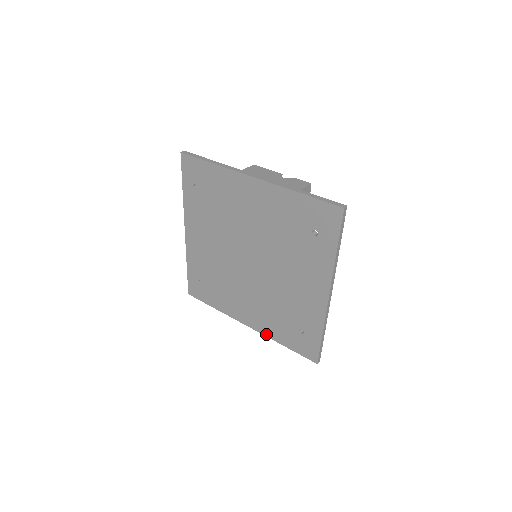
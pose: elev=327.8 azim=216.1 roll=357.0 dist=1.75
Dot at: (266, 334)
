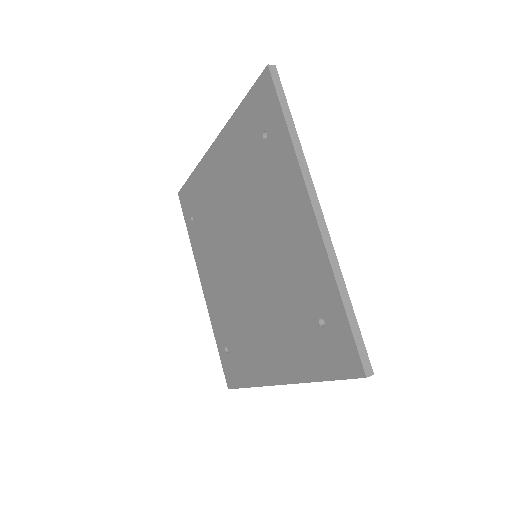
Dot at: (297, 378)
